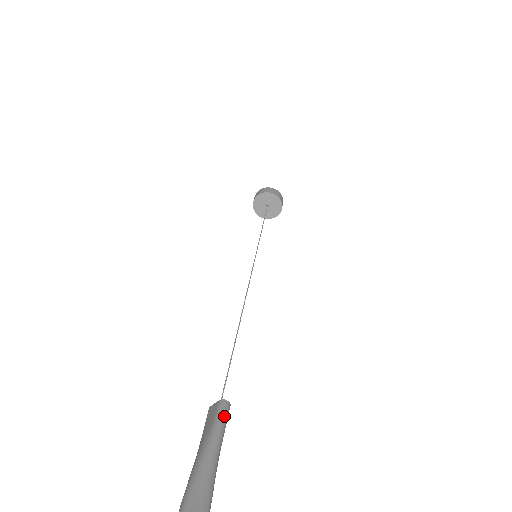
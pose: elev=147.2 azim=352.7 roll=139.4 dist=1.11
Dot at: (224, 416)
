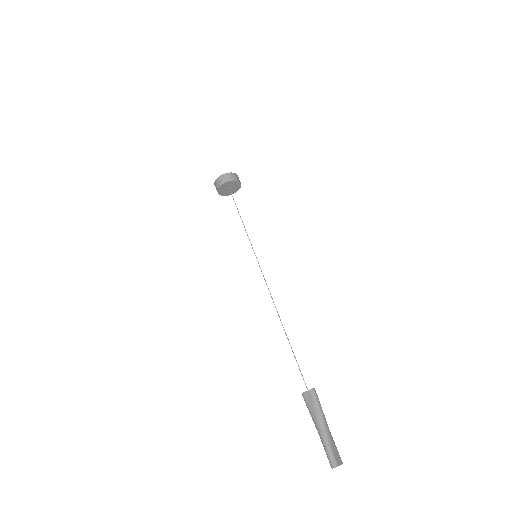
Dot at: (318, 398)
